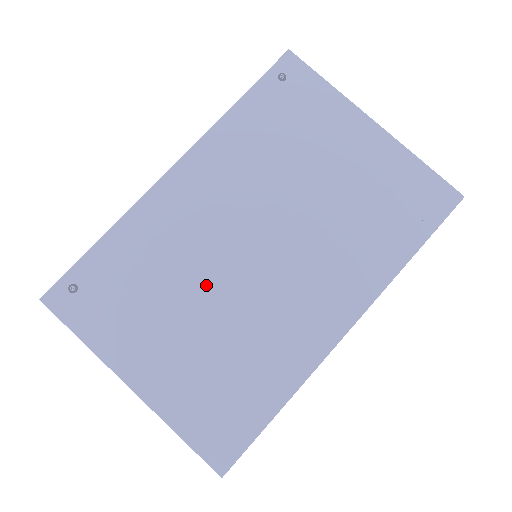
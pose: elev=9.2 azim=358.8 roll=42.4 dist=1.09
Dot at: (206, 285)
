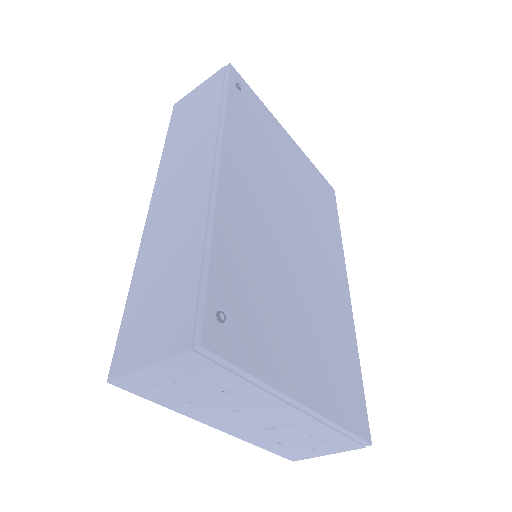
Dot at: (291, 279)
